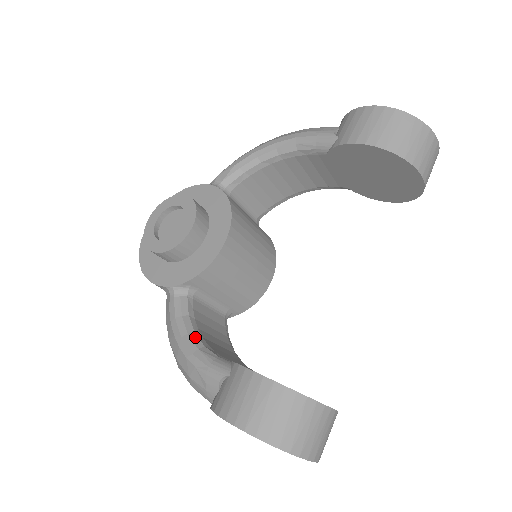
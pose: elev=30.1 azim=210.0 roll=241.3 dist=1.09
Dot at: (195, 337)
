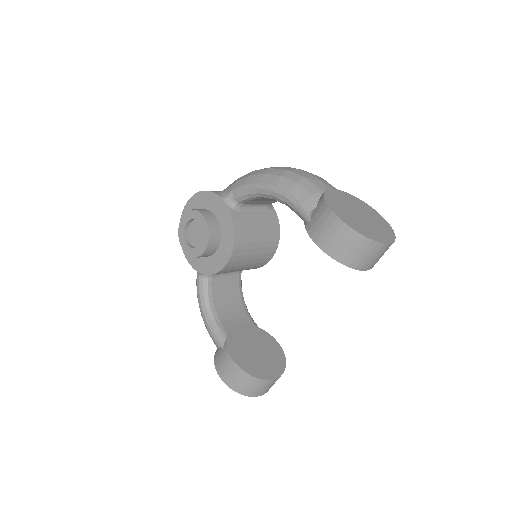
Dot at: (210, 310)
